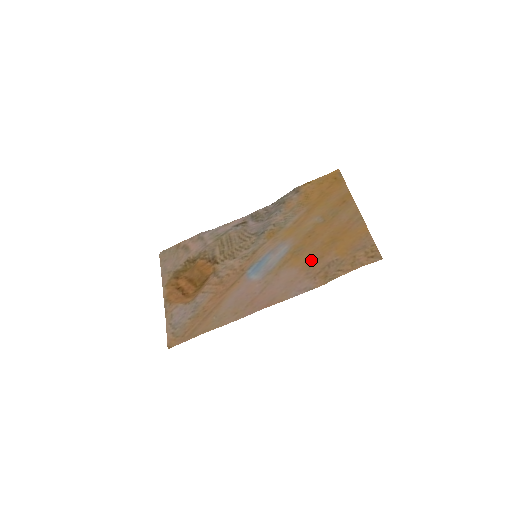
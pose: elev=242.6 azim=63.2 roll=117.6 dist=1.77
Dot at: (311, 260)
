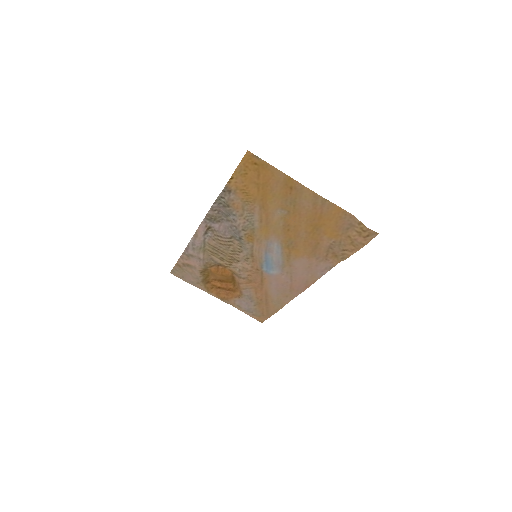
Dot at: (310, 249)
